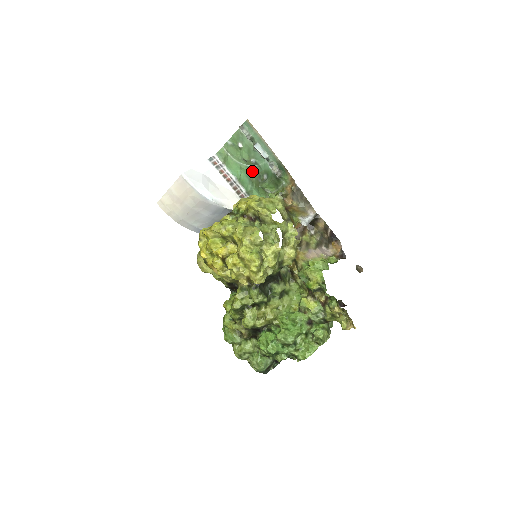
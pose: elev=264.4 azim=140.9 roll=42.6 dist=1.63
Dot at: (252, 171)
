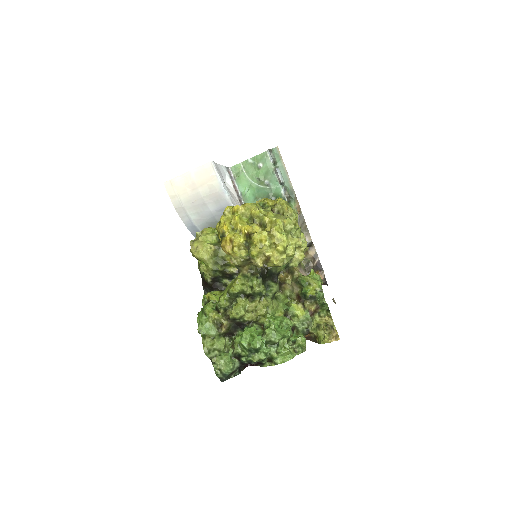
Dot at: (261, 191)
